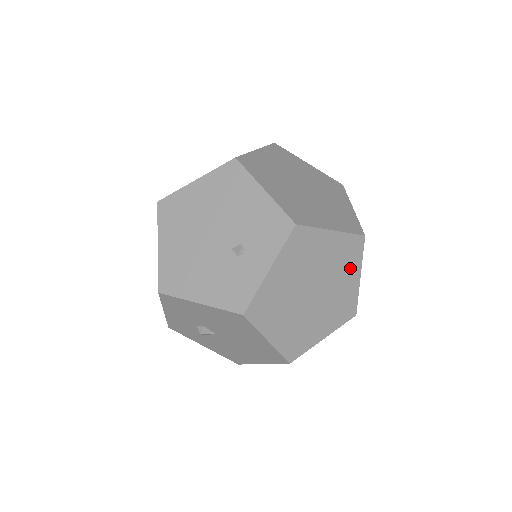
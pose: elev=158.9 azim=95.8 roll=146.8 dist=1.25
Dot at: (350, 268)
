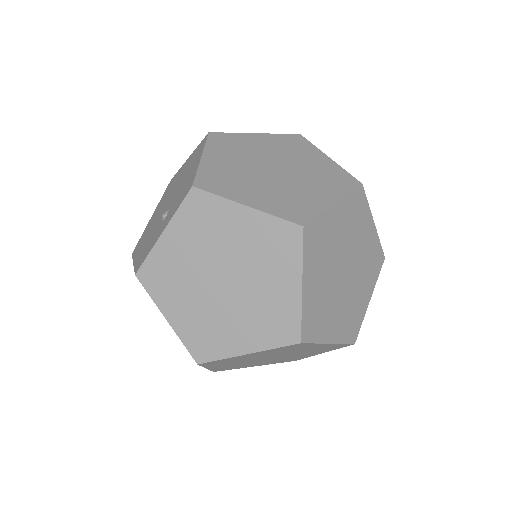
Dot at: (282, 267)
